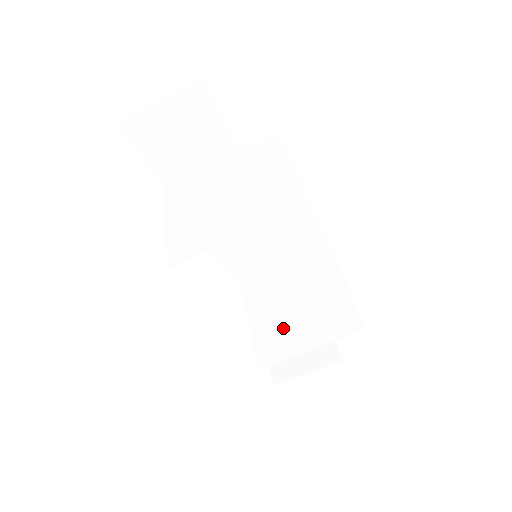
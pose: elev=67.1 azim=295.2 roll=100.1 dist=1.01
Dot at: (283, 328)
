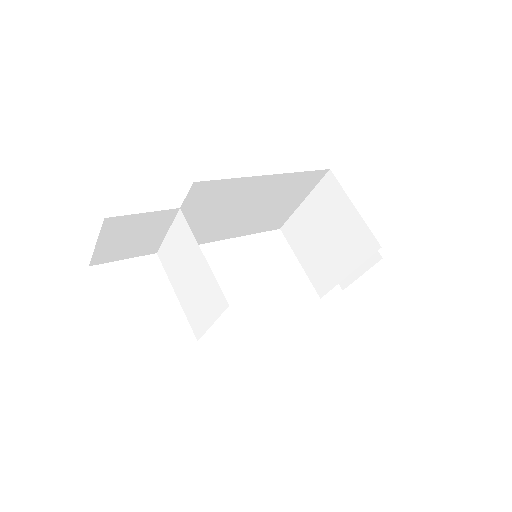
Dot at: (321, 258)
